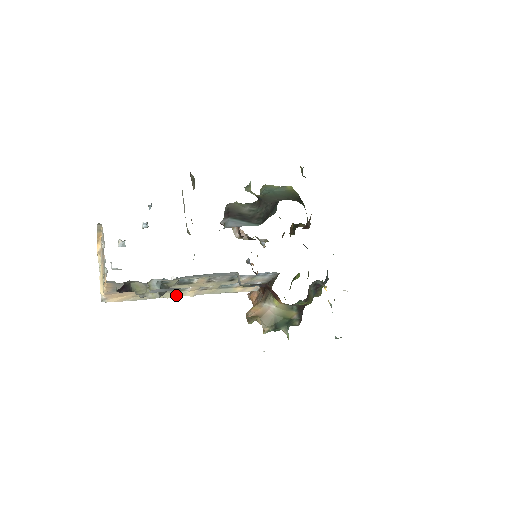
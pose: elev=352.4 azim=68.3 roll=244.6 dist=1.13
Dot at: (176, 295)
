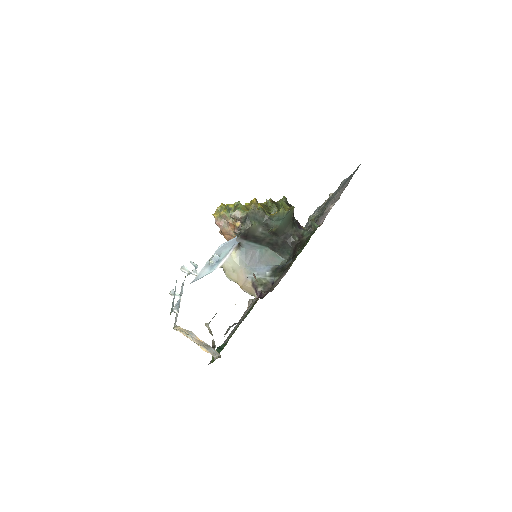
Dot at: occluded
